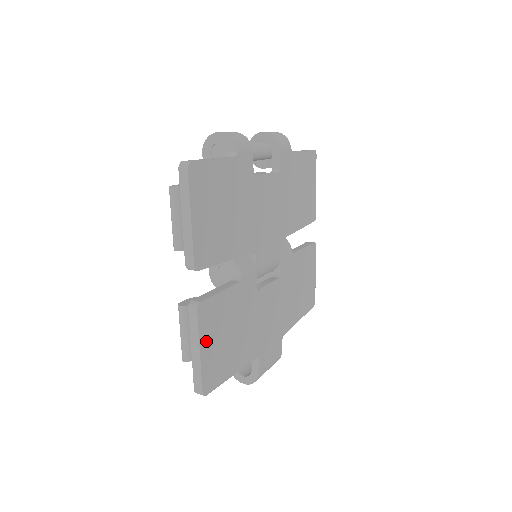
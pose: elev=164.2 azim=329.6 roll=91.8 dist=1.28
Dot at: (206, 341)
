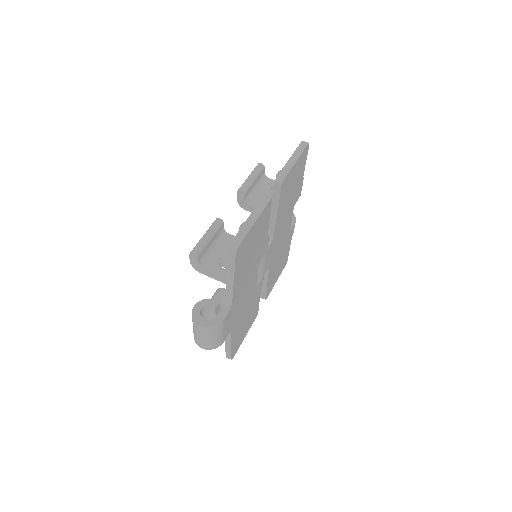
Dot at: (257, 224)
